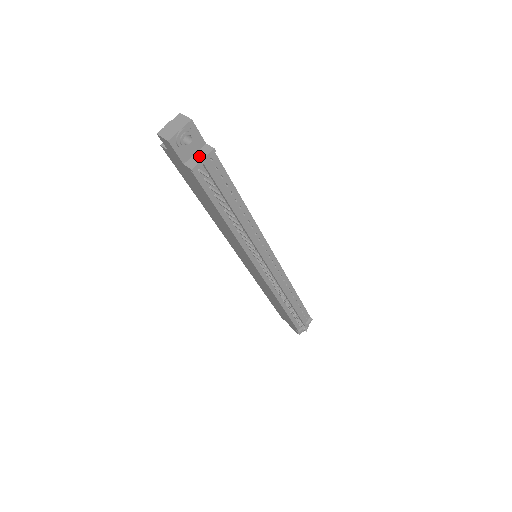
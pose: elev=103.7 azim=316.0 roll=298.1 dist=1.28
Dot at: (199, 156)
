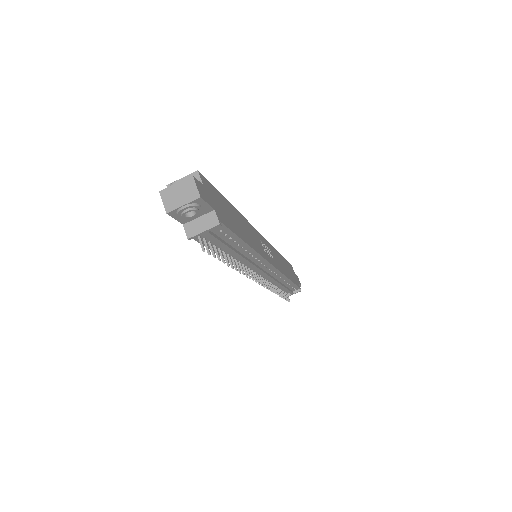
Dot at: (201, 225)
